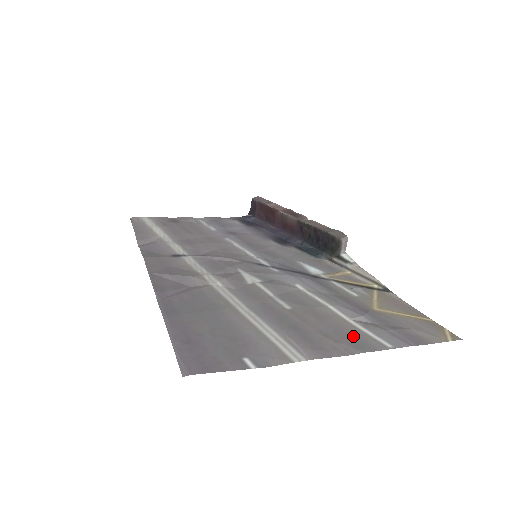
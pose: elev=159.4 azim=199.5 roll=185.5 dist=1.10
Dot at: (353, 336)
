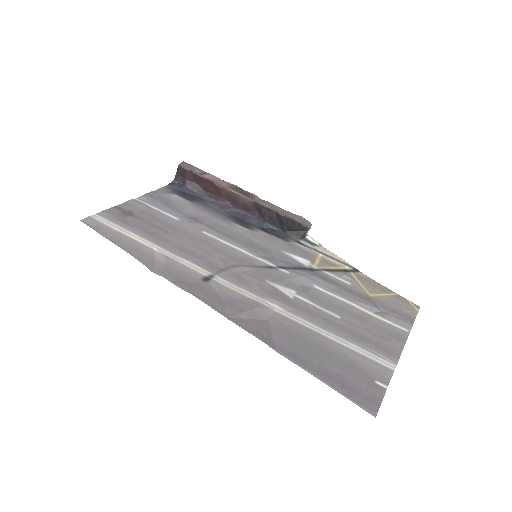
Dot at: (388, 330)
